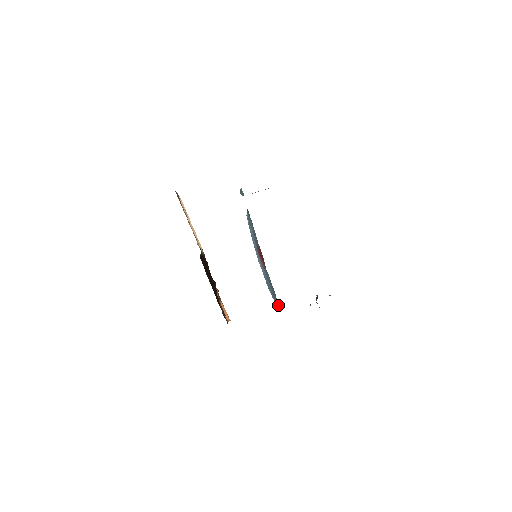
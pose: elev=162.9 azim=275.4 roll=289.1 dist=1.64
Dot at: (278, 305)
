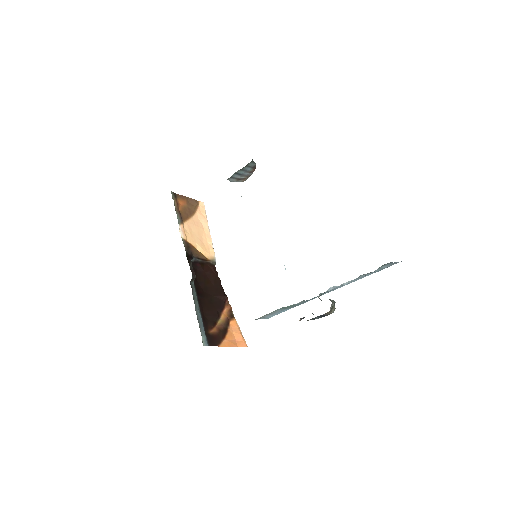
Dot at: occluded
